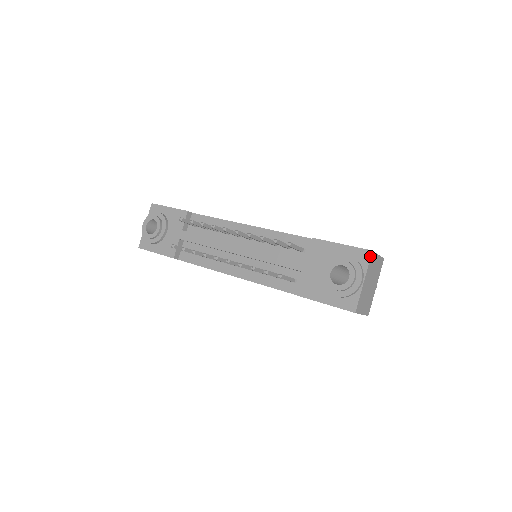
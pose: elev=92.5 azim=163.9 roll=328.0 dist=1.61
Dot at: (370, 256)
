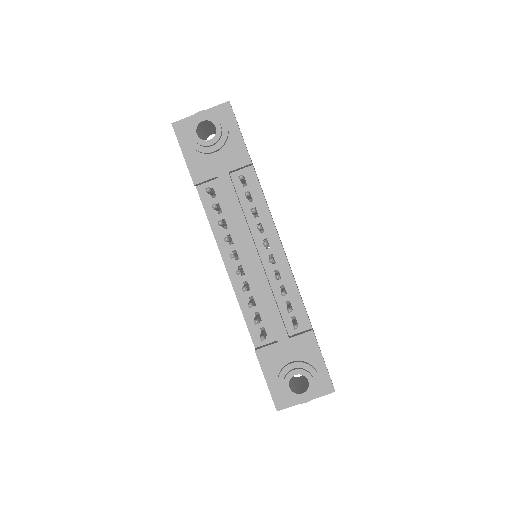
Dot at: (330, 393)
